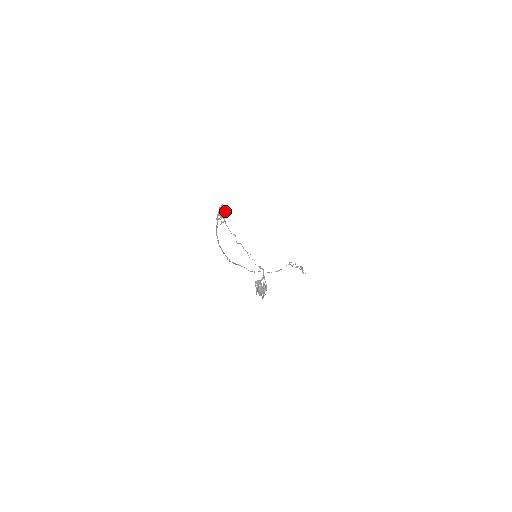
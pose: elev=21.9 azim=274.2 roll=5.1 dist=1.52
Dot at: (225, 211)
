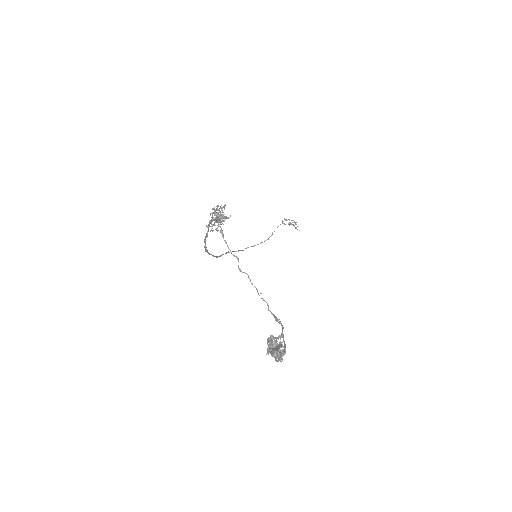
Dot at: (223, 217)
